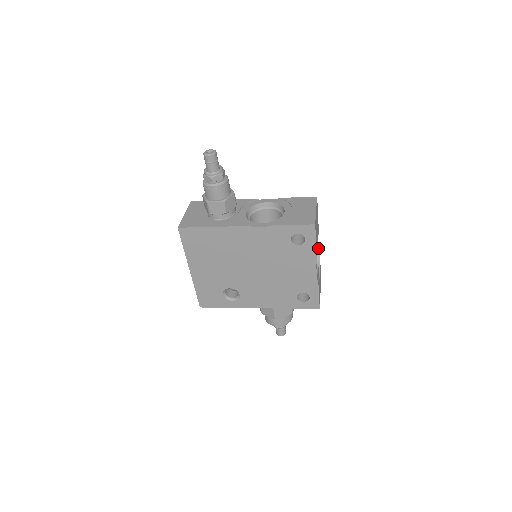
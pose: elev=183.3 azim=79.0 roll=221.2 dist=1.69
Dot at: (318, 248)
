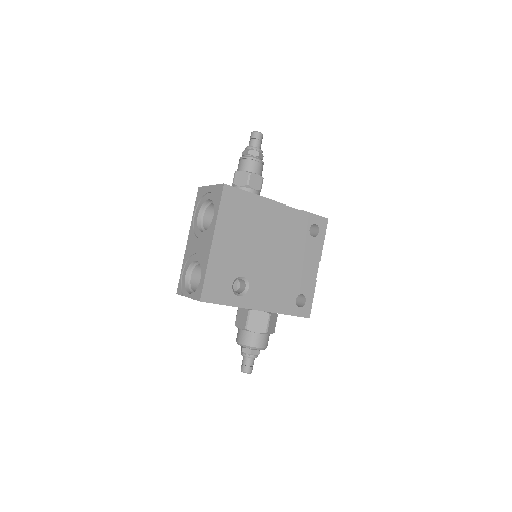
Dot at: occluded
